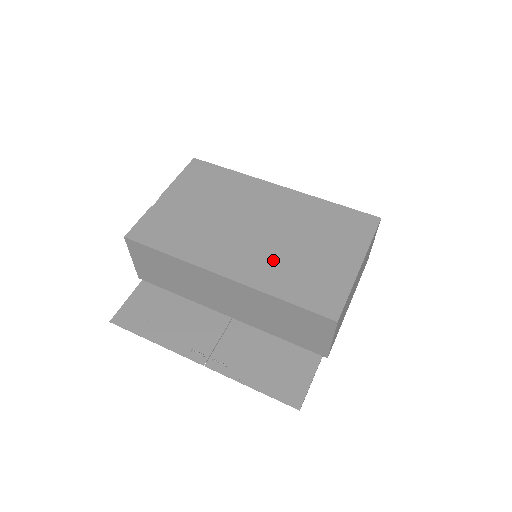
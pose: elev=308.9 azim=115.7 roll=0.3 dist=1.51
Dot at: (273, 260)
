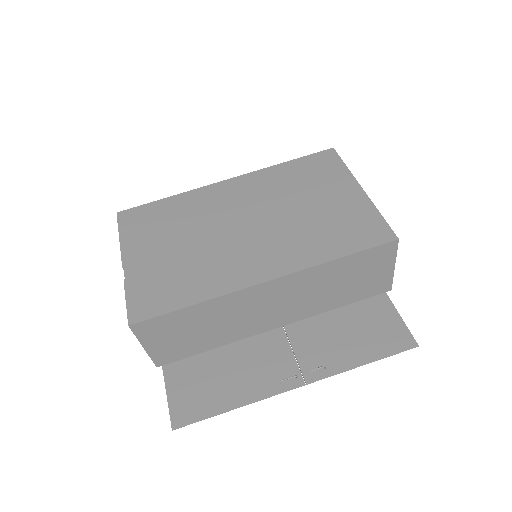
Dot at: (292, 236)
